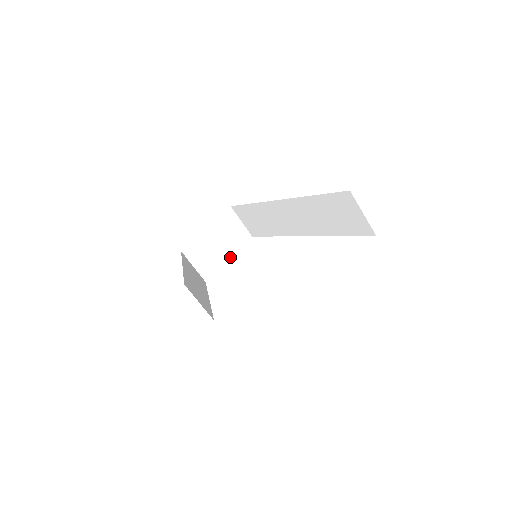
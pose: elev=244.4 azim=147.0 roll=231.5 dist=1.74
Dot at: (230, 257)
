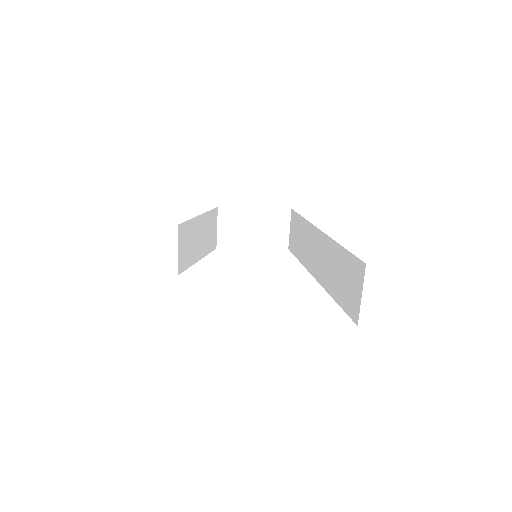
Dot at: (254, 248)
